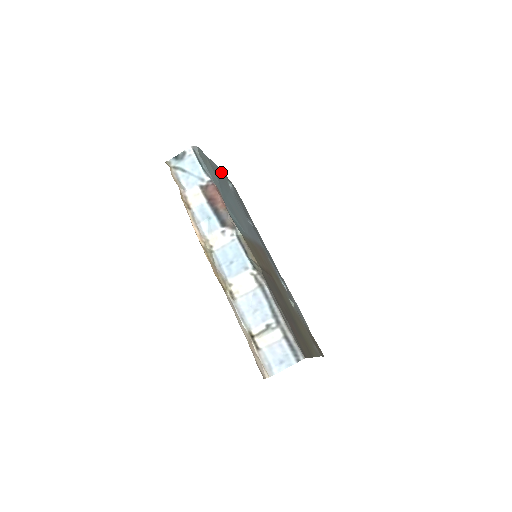
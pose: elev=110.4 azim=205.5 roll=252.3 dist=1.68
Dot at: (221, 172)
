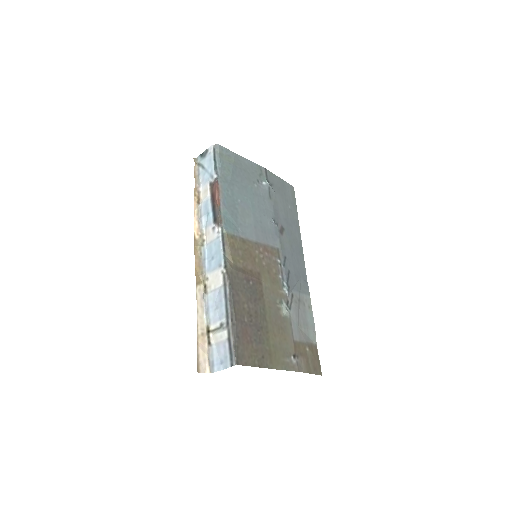
Dot at: (258, 169)
